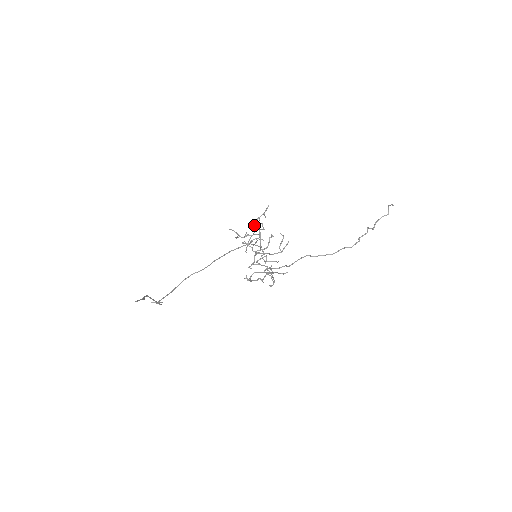
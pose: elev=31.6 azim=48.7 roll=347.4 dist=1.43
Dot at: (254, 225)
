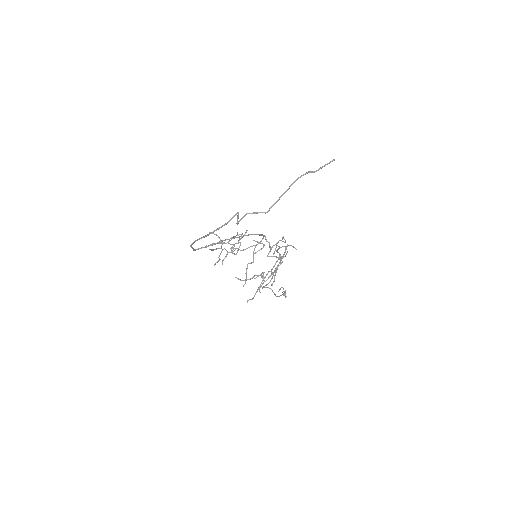
Dot at: (230, 240)
